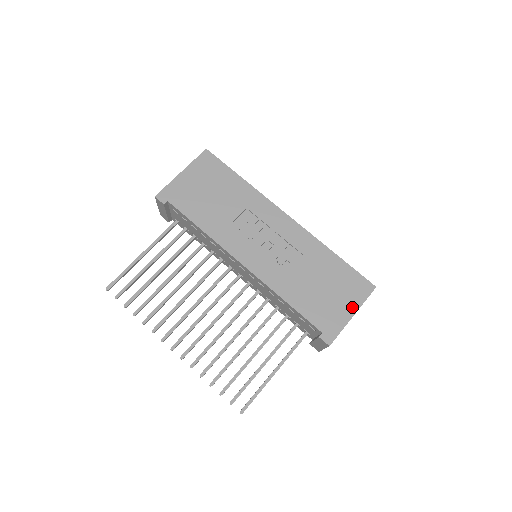
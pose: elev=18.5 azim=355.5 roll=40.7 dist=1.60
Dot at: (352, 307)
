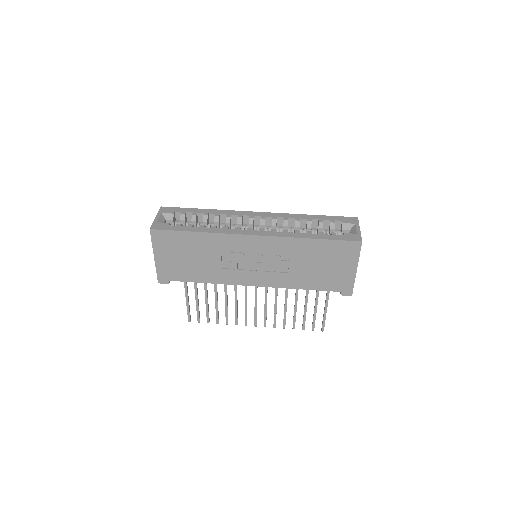
Dot at: (352, 266)
